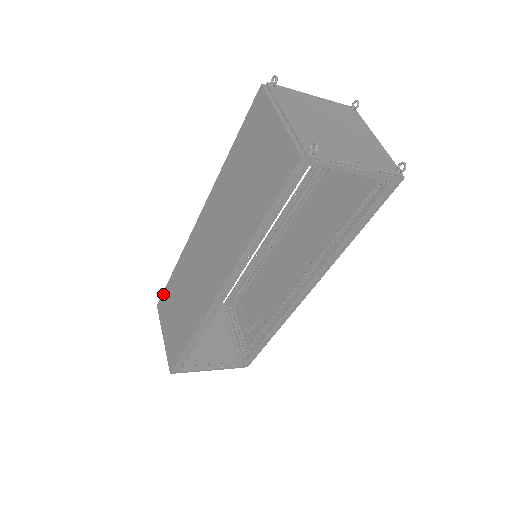
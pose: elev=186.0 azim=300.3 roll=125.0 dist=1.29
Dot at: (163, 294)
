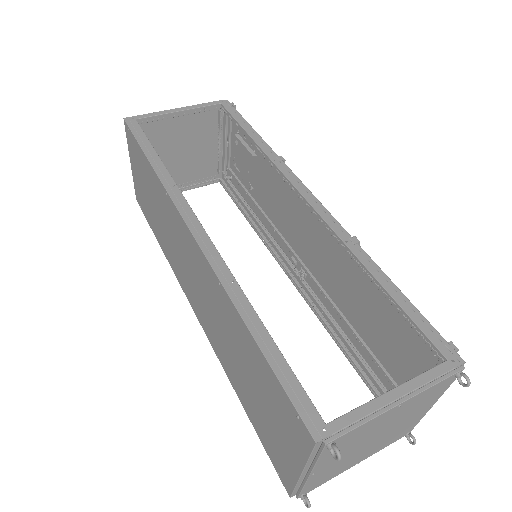
Dot at: (133, 138)
